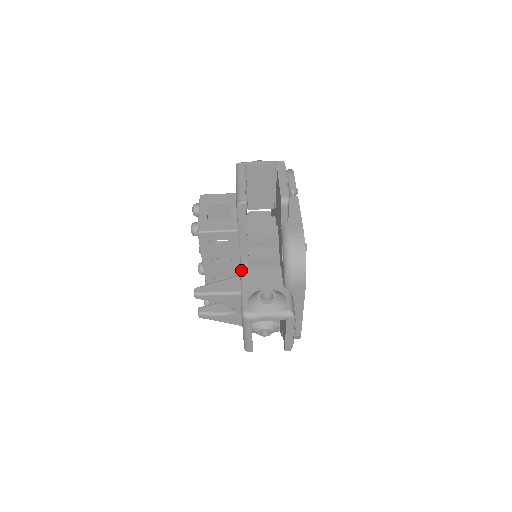
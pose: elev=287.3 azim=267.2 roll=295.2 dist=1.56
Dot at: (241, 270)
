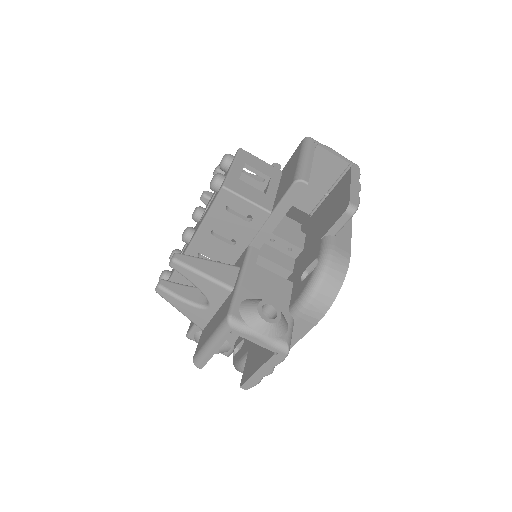
Dot at: (245, 262)
